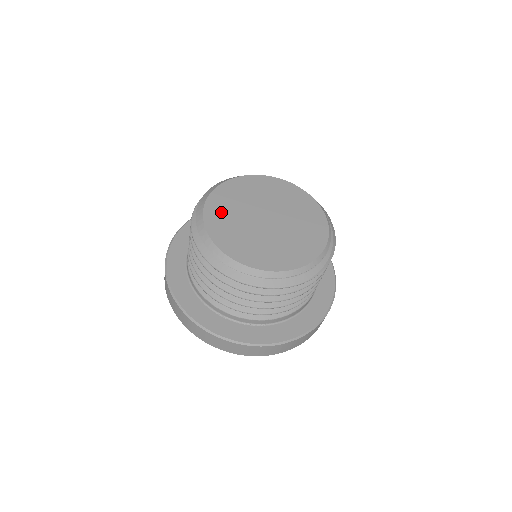
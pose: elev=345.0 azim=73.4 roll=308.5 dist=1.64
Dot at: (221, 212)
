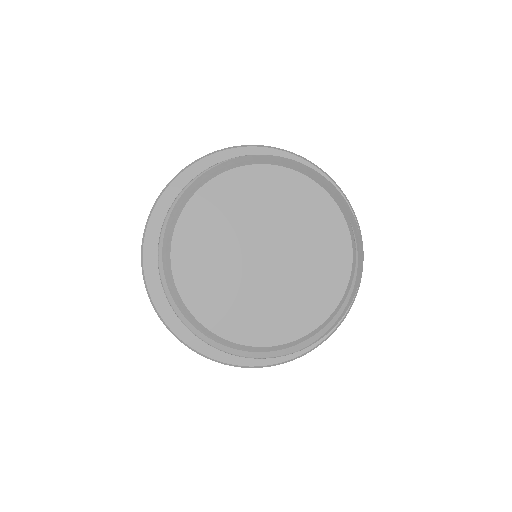
Dot at: (197, 243)
